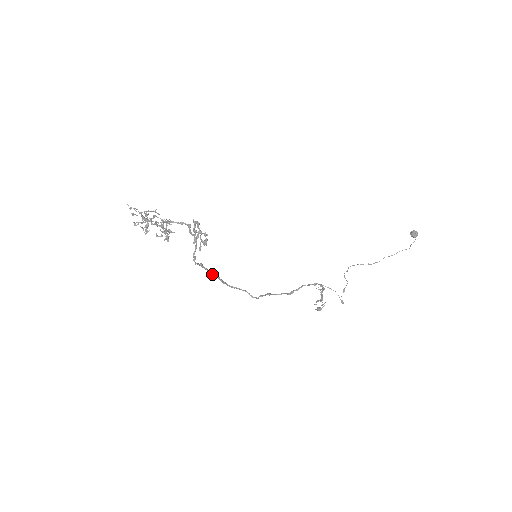
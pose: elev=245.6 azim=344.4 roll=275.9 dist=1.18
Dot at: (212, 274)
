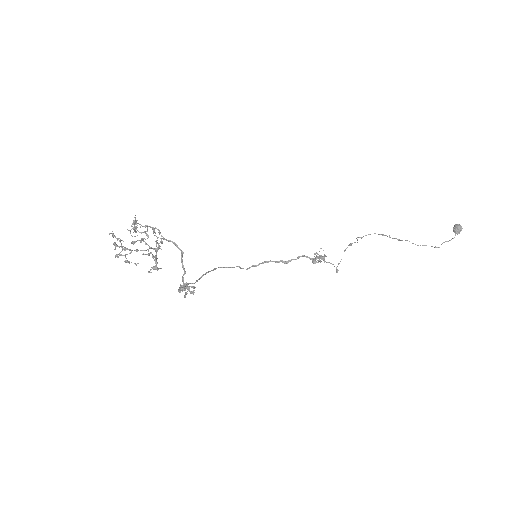
Dot at: (200, 278)
